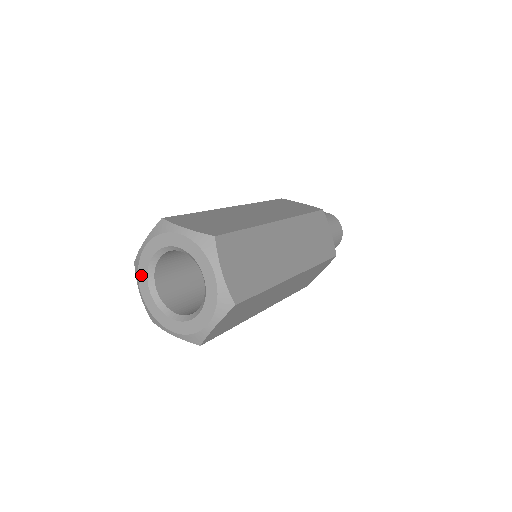
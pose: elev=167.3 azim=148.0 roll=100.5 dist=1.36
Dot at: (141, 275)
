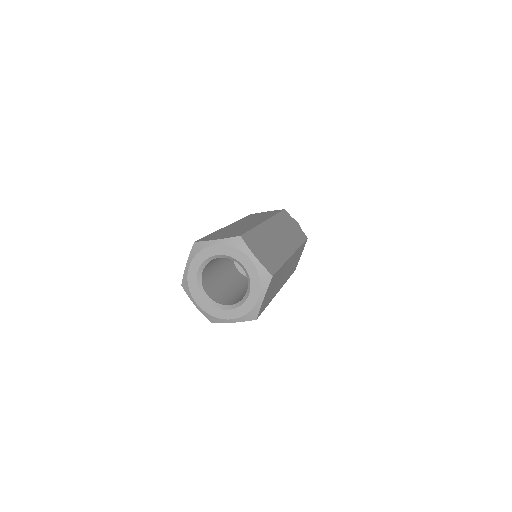
Dot at: (192, 290)
